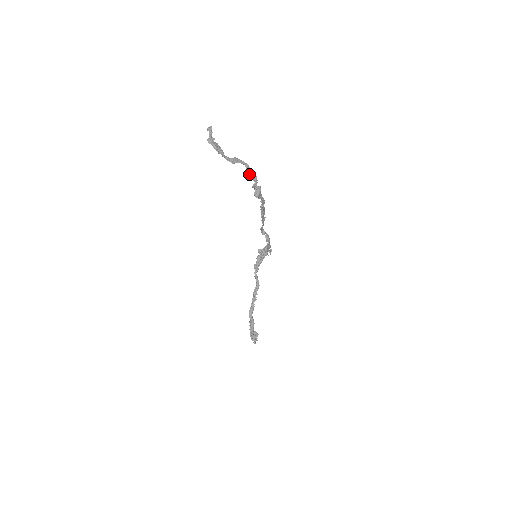
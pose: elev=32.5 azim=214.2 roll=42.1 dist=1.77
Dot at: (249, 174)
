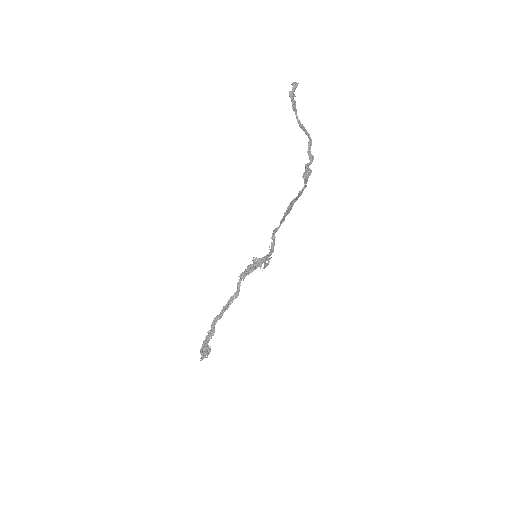
Dot at: (309, 150)
